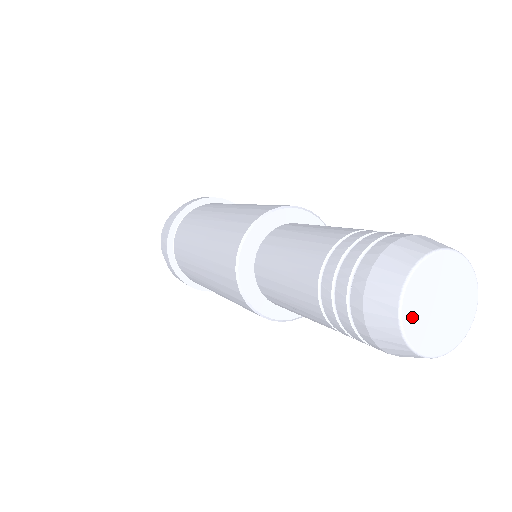
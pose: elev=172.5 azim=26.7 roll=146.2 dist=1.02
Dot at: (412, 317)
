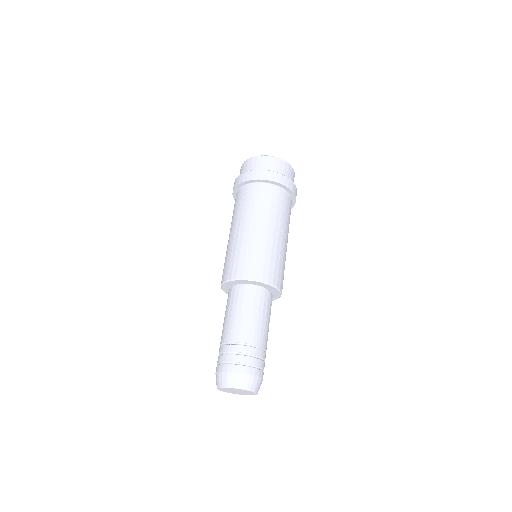
Dot at: (229, 392)
